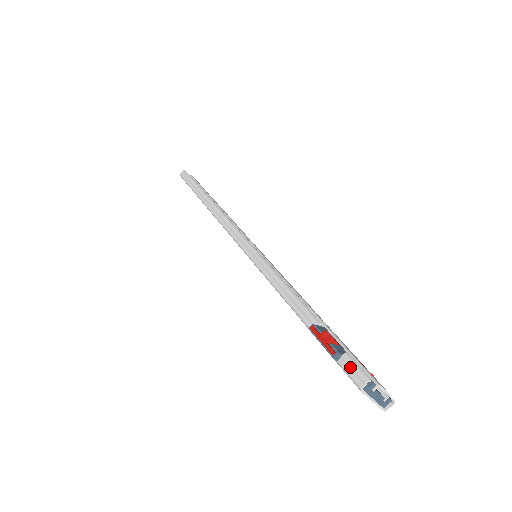
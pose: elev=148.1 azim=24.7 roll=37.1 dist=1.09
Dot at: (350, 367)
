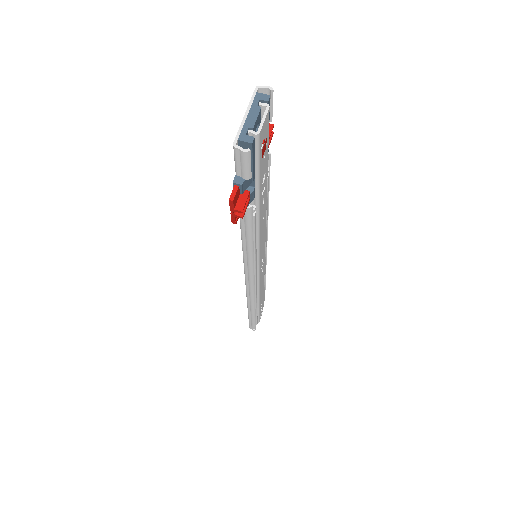
Dot at: occluded
